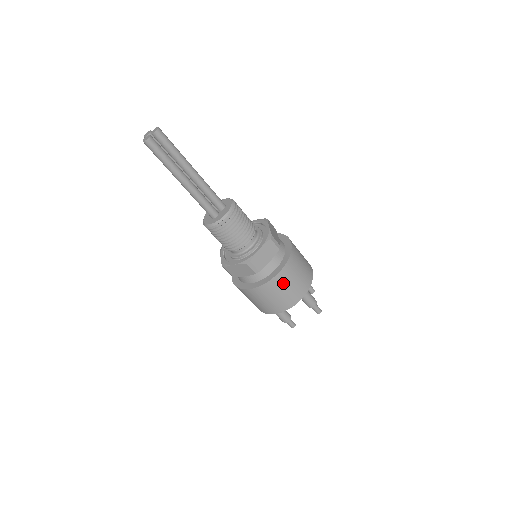
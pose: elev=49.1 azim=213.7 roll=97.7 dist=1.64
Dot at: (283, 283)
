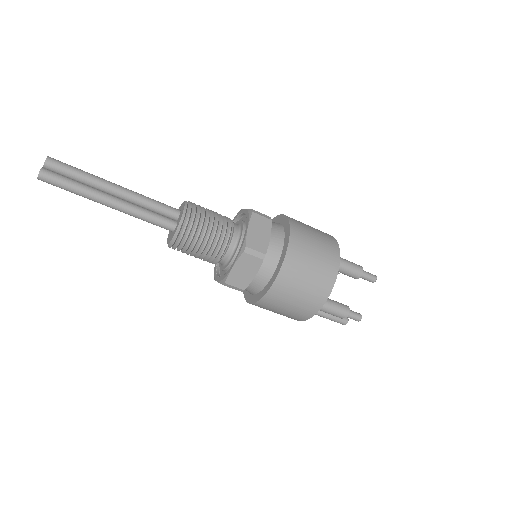
Dot at: (303, 253)
